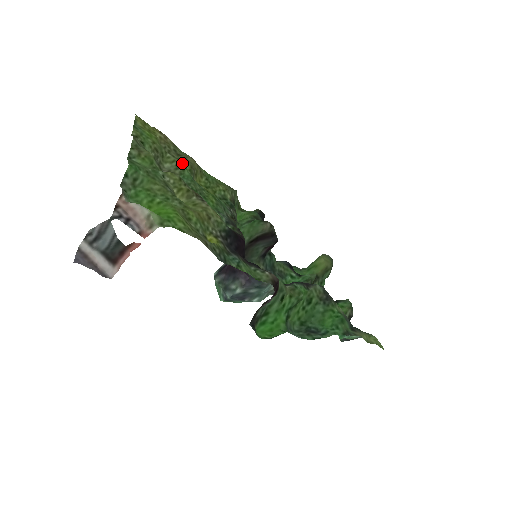
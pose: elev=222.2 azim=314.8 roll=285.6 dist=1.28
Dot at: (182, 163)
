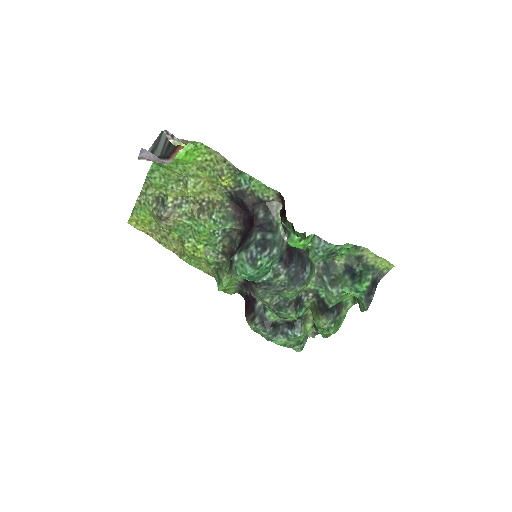
Dot at: (171, 234)
